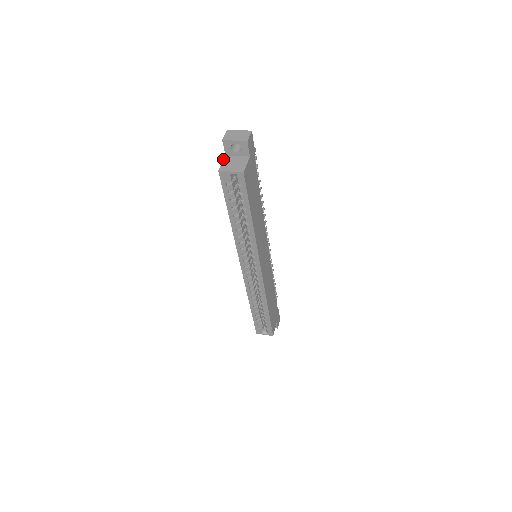
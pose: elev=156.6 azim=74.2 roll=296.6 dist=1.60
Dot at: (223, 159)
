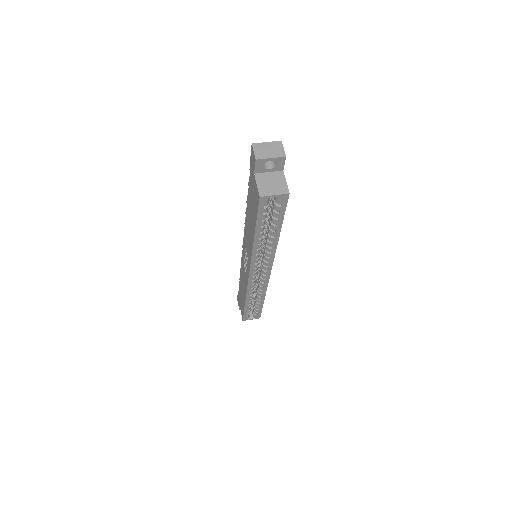
Dot at: (255, 180)
